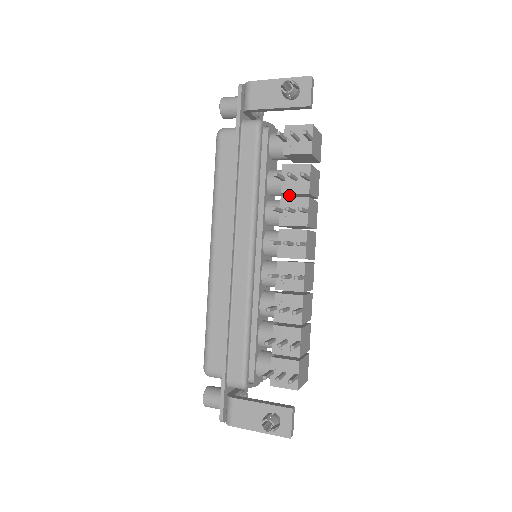
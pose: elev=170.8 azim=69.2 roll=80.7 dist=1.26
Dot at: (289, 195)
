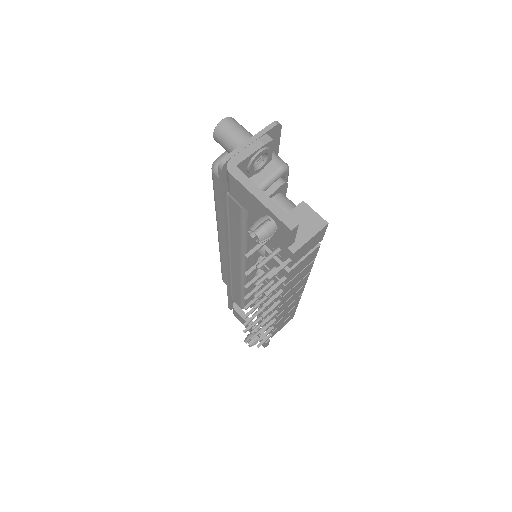
Dot at: occluded
